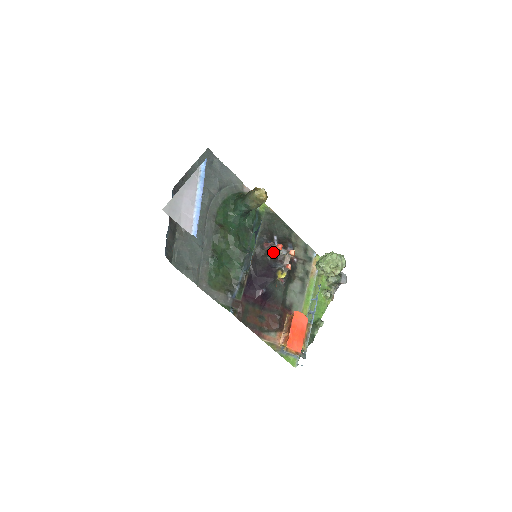
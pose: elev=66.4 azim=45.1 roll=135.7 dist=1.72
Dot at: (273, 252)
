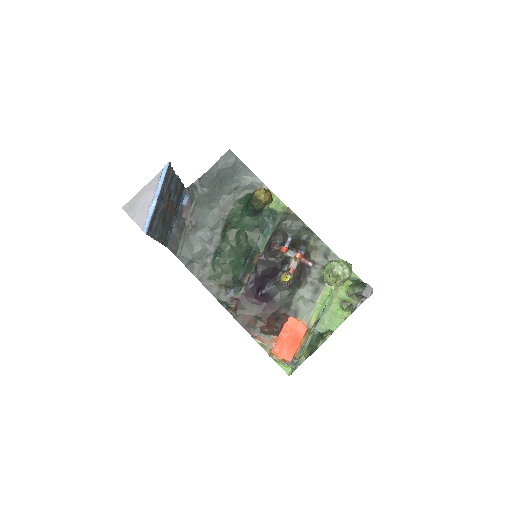
Dot at: (281, 254)
